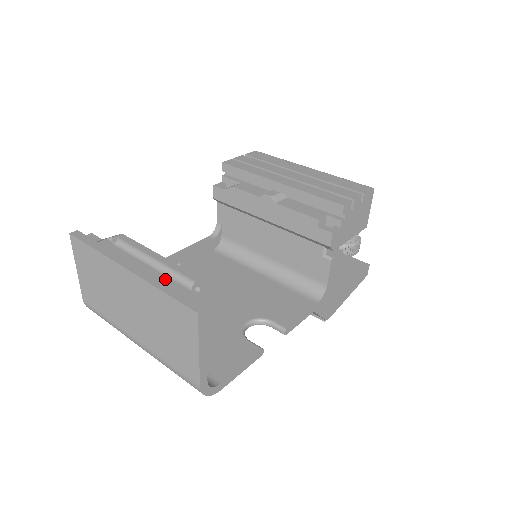
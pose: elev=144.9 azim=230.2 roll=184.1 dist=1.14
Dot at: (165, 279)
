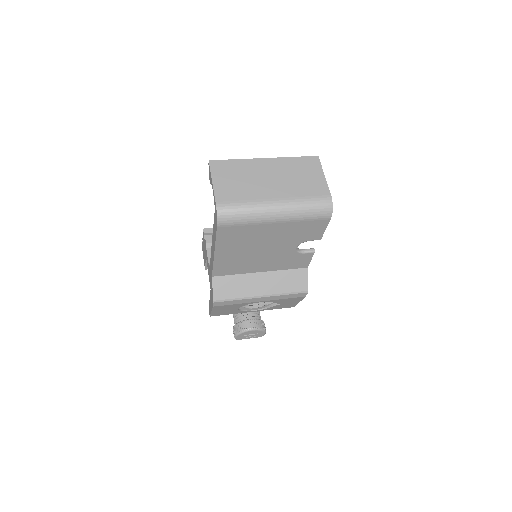
Dot at: occluded
